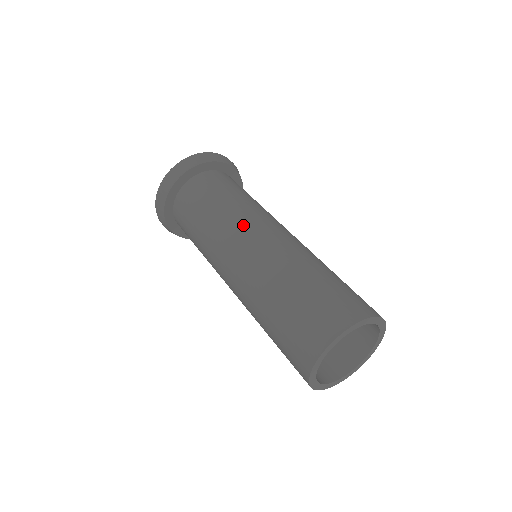
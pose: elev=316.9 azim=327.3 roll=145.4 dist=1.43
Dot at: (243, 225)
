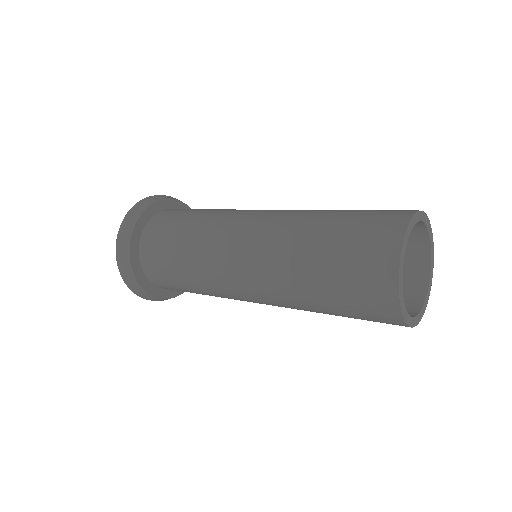
Dot at: (245, 210)
